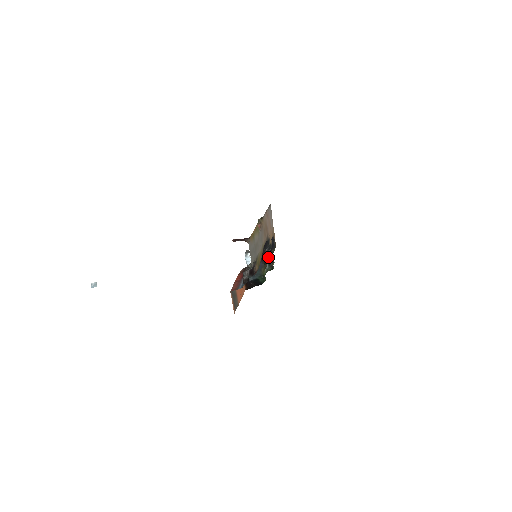
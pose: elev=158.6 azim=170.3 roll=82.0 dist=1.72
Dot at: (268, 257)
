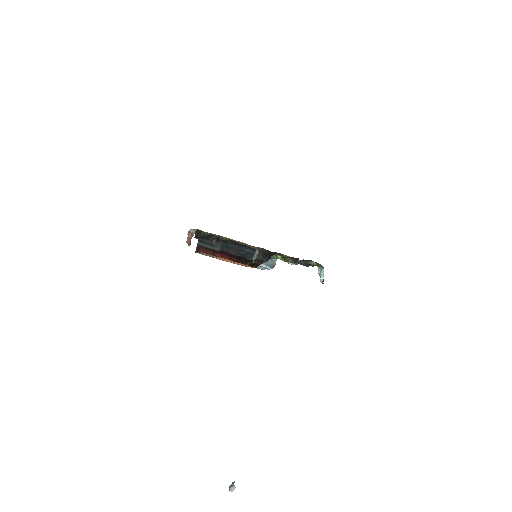
Dot at: (299, 262)
